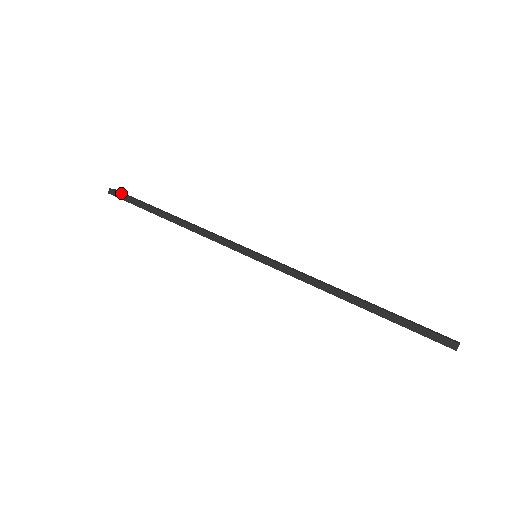
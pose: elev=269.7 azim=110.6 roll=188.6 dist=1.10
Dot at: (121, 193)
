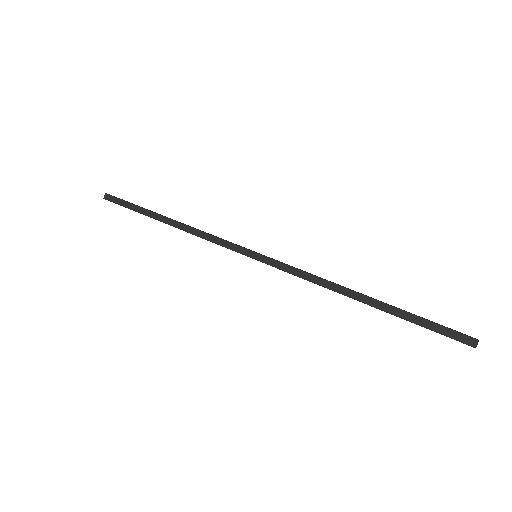
Dot at: (117, 198)
